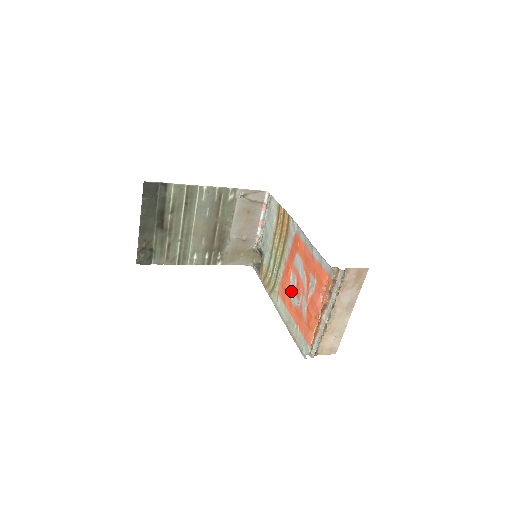
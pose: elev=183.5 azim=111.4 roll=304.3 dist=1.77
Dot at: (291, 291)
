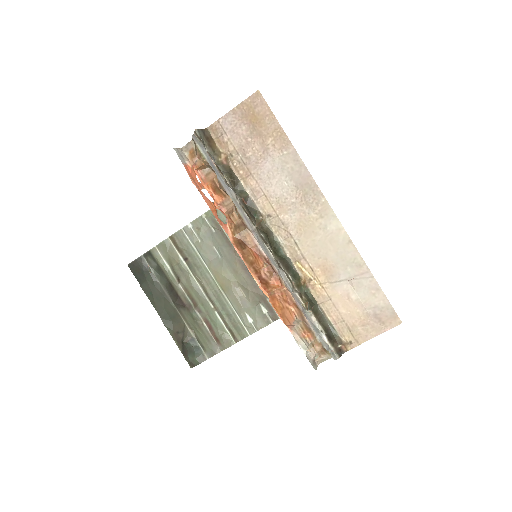
Dot at: occluded
